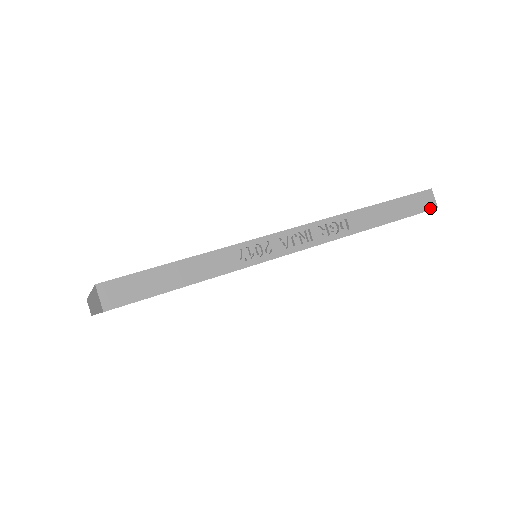
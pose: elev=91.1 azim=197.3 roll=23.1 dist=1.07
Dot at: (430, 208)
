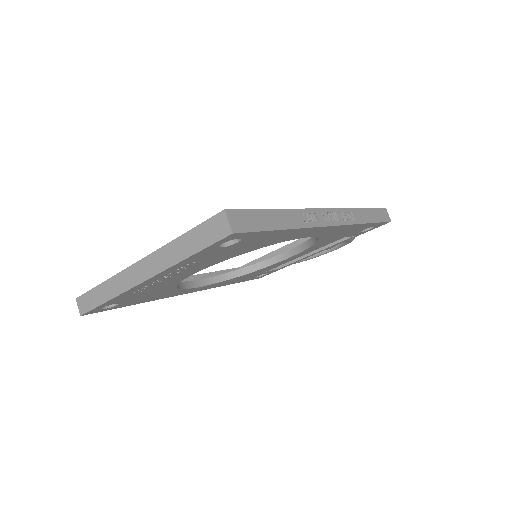
Dot at: (388, 220)
